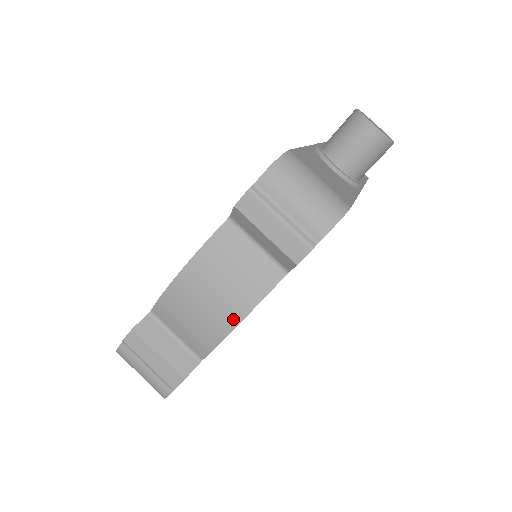
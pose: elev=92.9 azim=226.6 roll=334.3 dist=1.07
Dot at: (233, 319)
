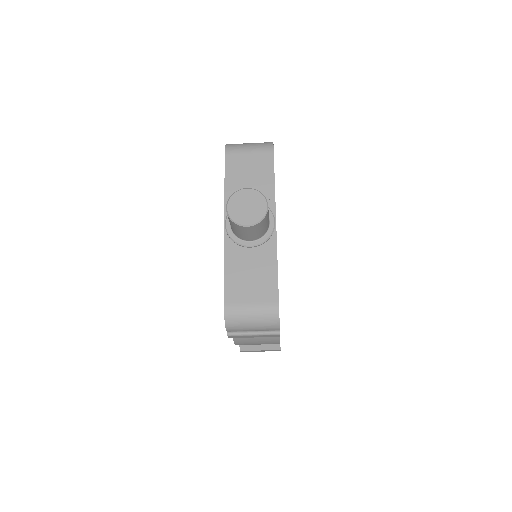
Dot at: (276, 343)
